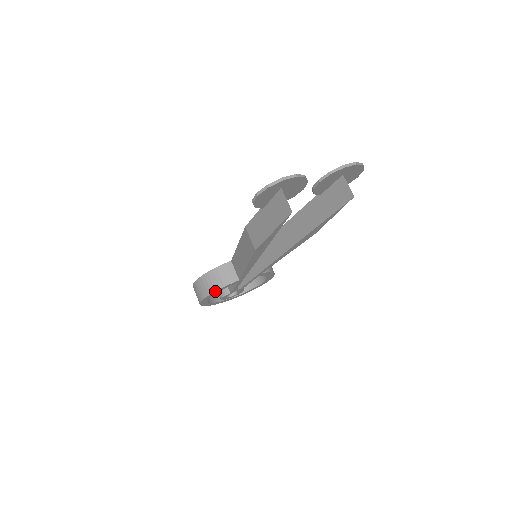
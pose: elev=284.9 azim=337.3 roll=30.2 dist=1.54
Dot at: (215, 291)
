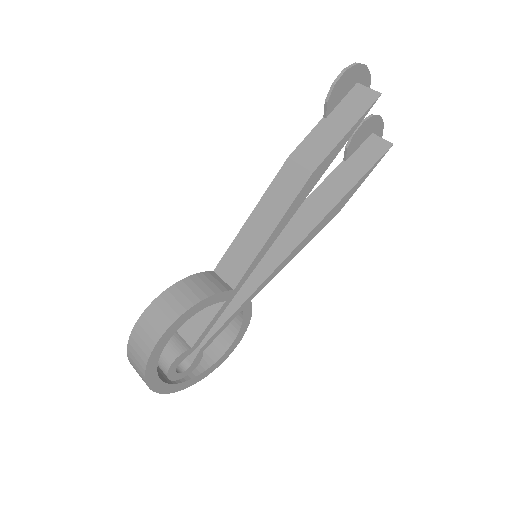
Dot at: (200, 301)
